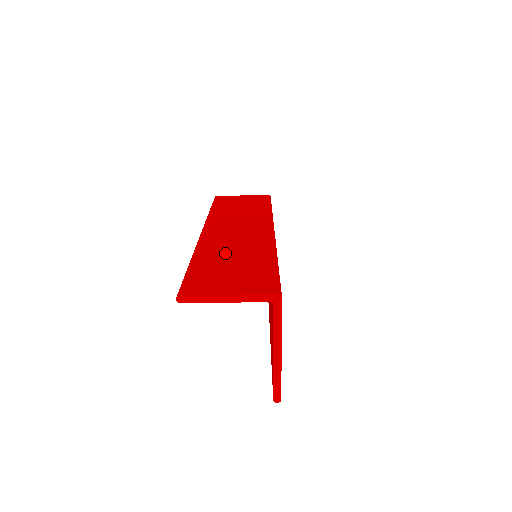
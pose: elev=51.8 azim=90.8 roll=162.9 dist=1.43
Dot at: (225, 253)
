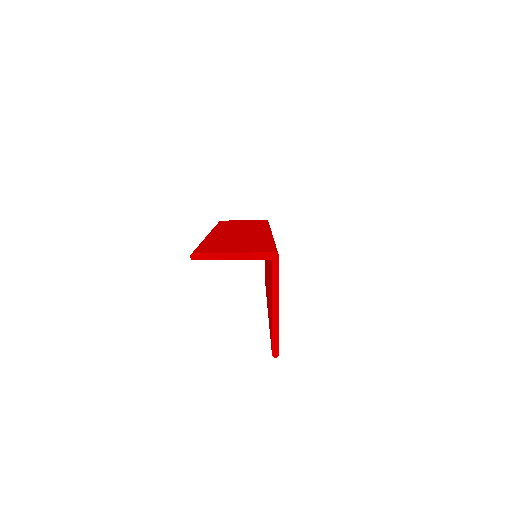
Dot at: (230, 239)
